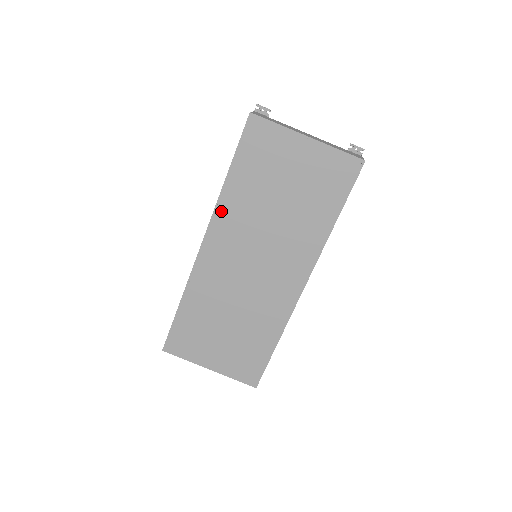
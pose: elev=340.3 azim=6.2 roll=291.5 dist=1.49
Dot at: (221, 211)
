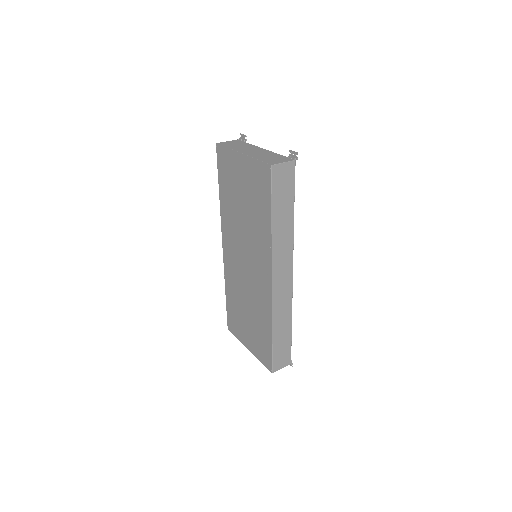
Dot at: (223, 220)
